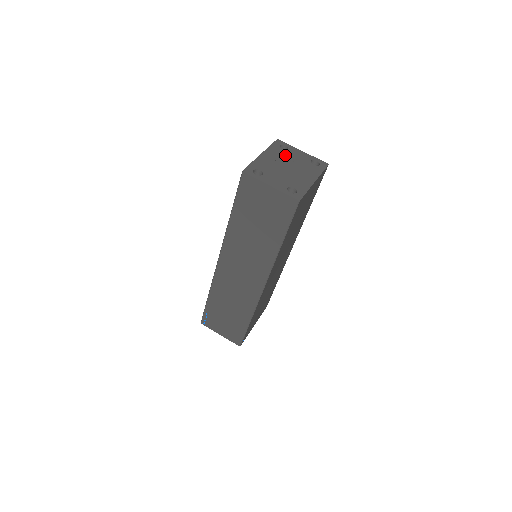
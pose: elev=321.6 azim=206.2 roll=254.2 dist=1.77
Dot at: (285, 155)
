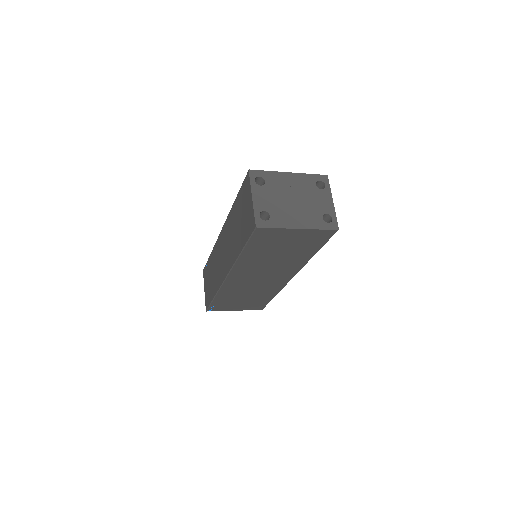
Dot at: (310, 190)
